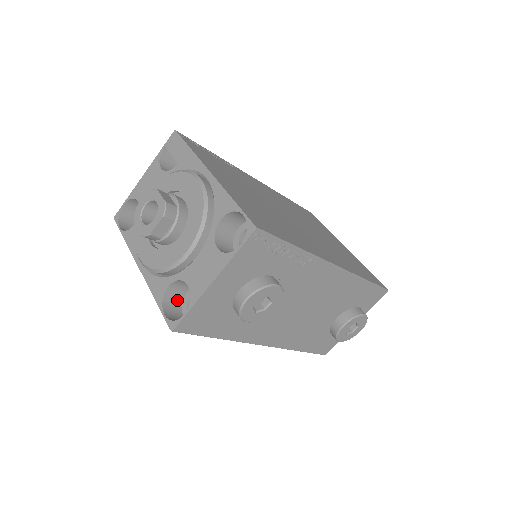
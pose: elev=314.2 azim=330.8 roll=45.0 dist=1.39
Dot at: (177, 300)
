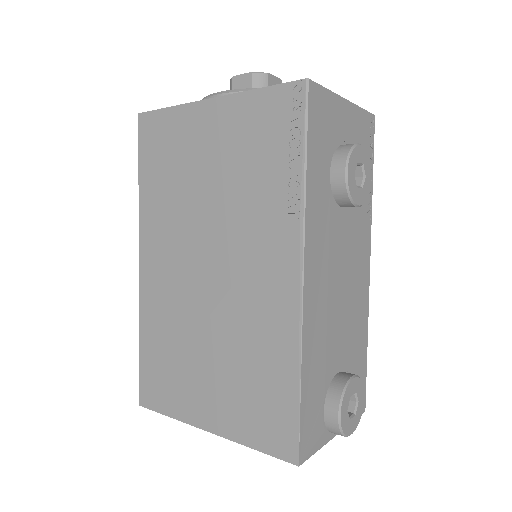
Dot at: occluded
